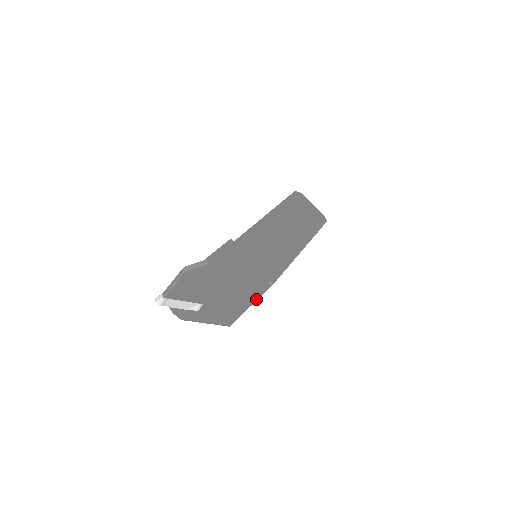
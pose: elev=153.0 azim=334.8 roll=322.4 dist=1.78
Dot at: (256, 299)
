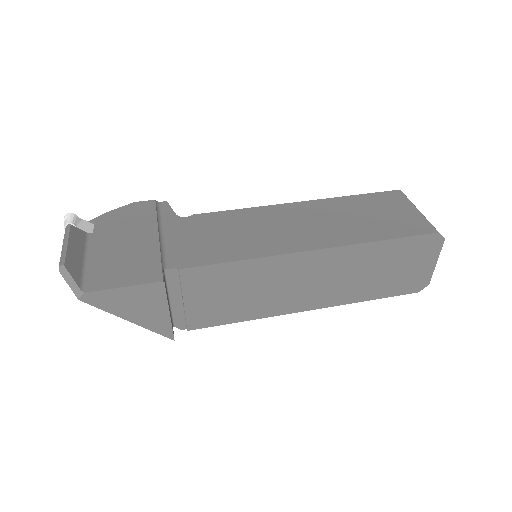
Dot at: occluded
